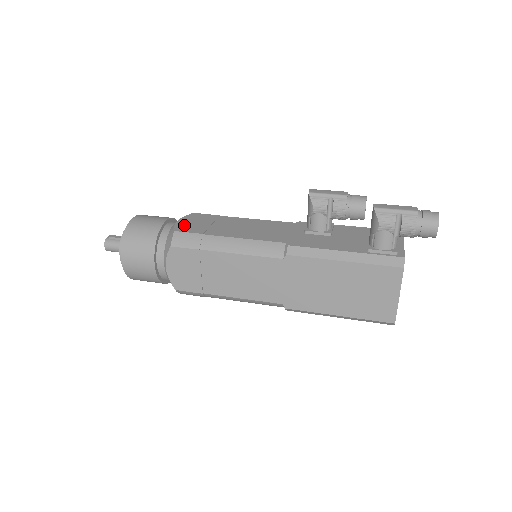
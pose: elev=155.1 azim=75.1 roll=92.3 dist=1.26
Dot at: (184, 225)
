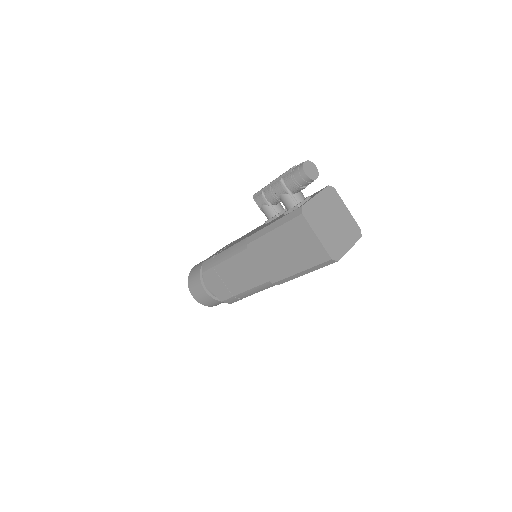
Dot at: (211, 256)
